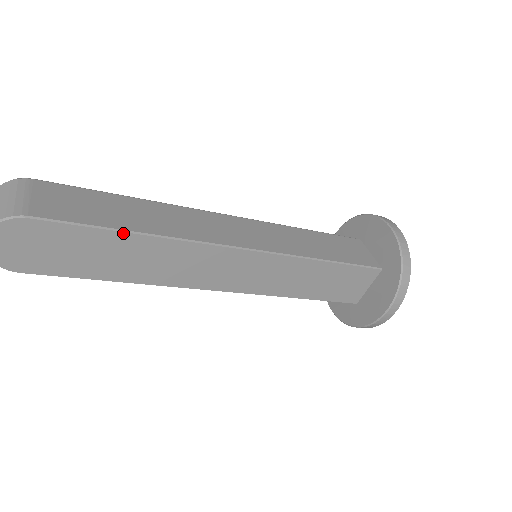
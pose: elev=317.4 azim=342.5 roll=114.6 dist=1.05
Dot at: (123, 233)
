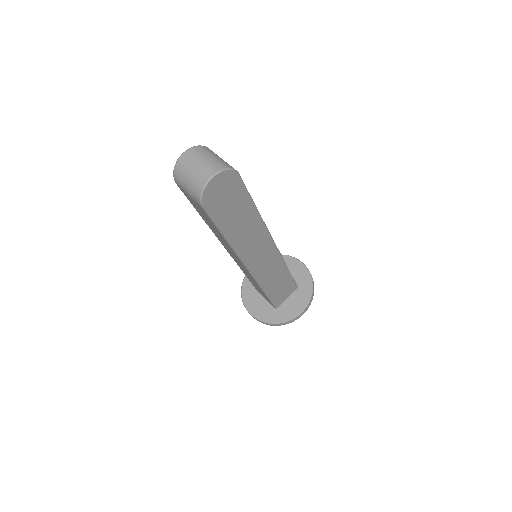
Dot at: (255, 207)
